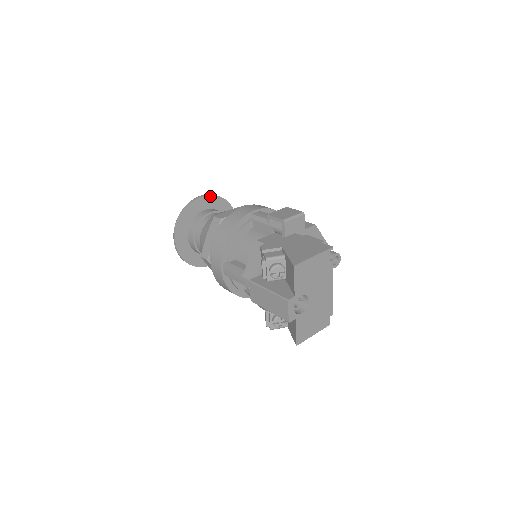
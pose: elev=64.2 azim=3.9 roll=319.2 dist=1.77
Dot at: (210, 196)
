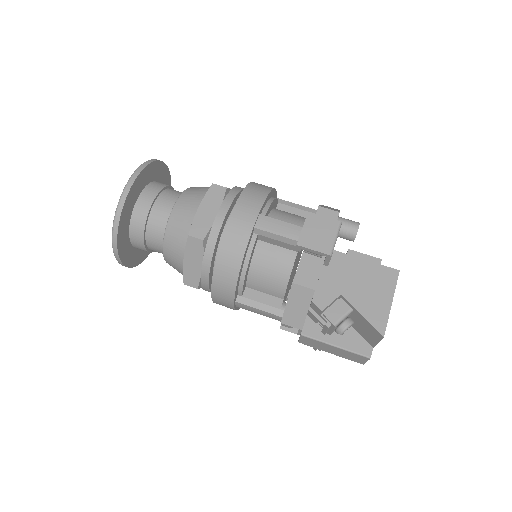
Dot at: (139, 175)
